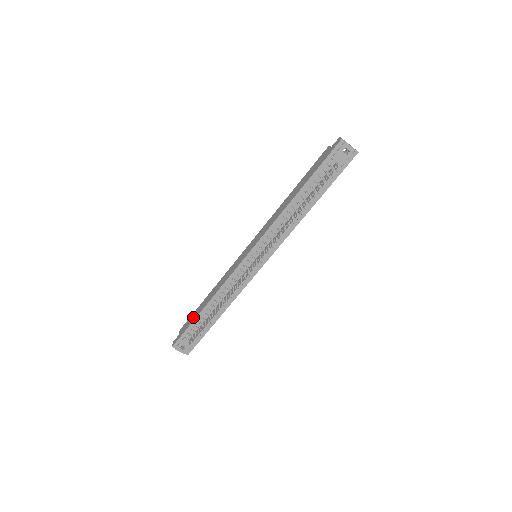
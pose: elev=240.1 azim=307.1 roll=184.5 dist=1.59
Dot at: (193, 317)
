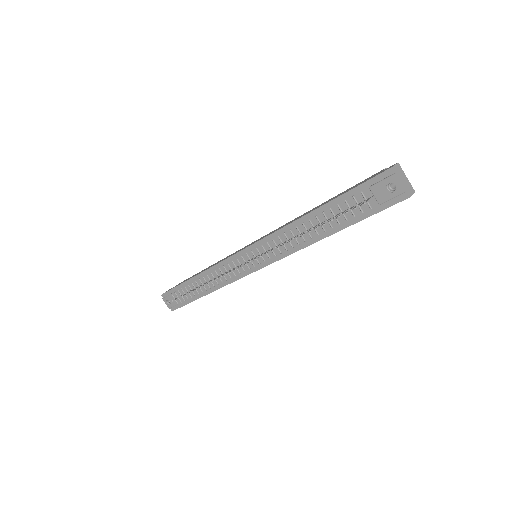
Dot at: occluded
